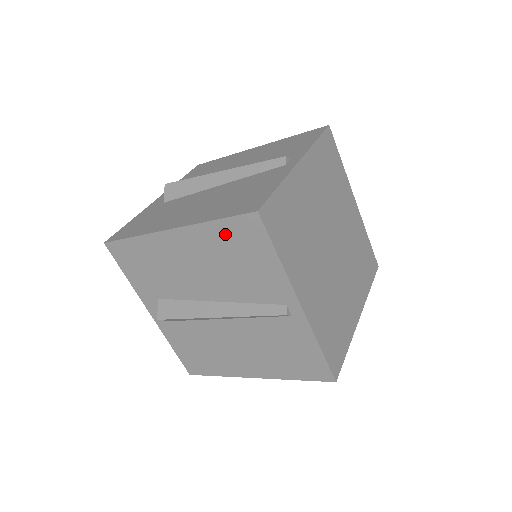
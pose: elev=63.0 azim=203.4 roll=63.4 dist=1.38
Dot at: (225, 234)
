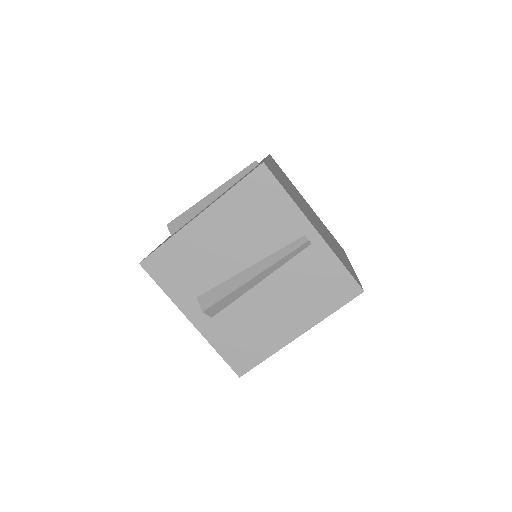
Dot at: (243, 195)
